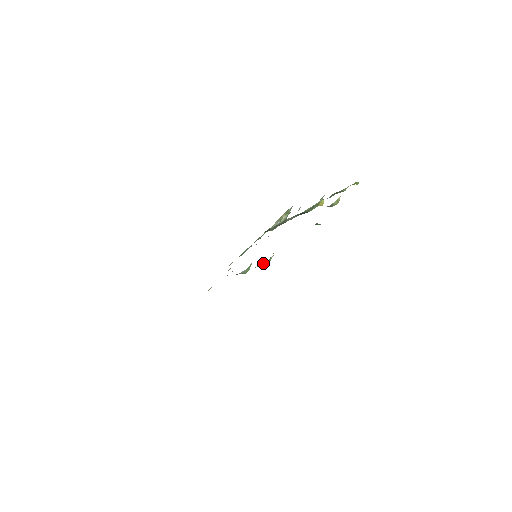
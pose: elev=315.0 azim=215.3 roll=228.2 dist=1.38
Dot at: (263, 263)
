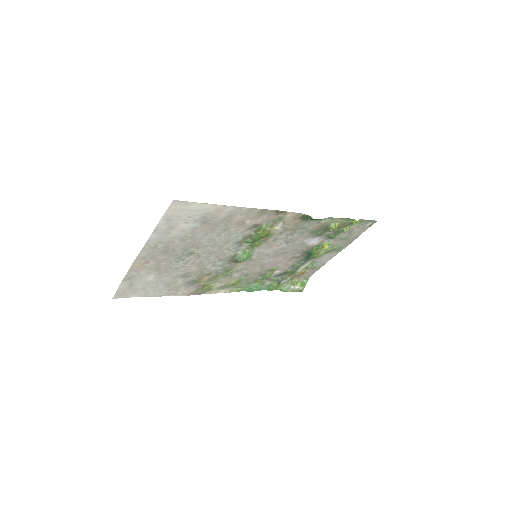
Dot at: (256, 233)
